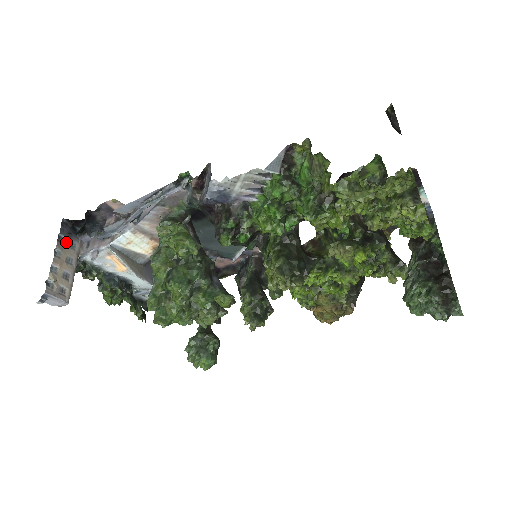
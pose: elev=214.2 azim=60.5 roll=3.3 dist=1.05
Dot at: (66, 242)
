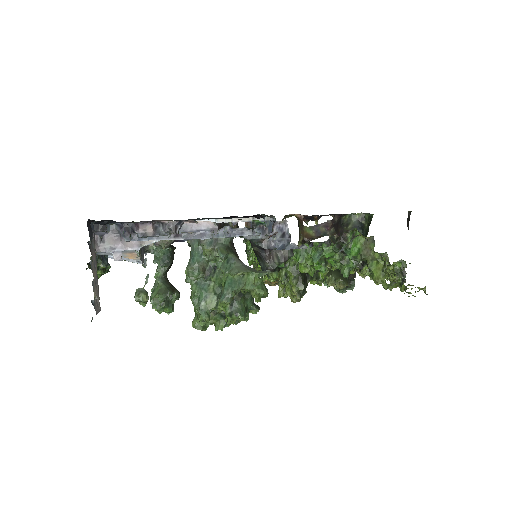
Dot at: (91, 246)
